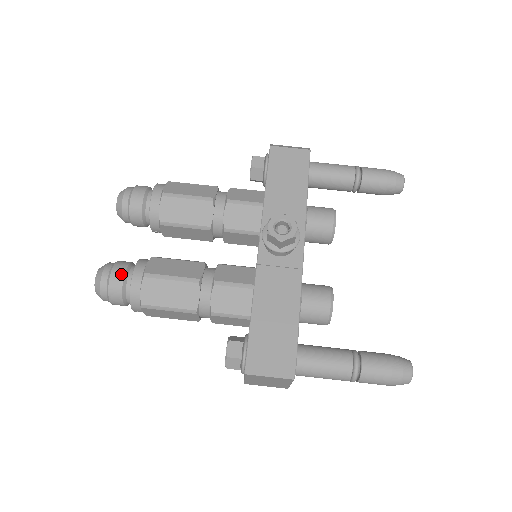
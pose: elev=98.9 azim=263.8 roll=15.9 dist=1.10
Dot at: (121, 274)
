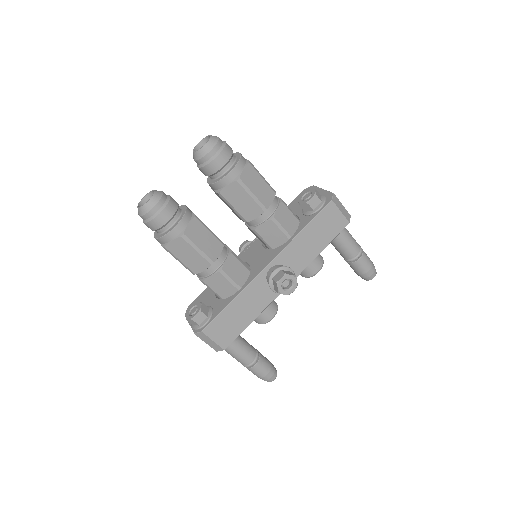
Dot at: (167, 218)
